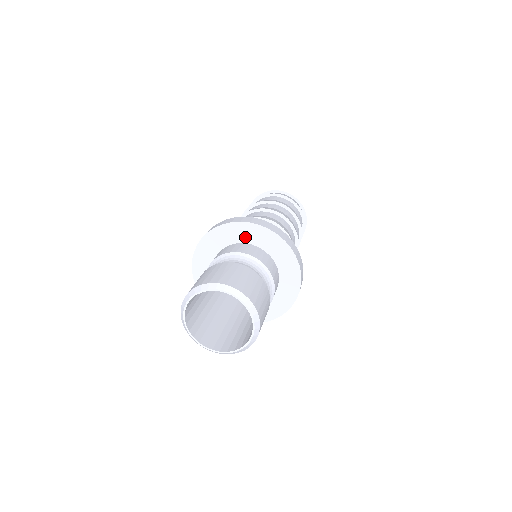
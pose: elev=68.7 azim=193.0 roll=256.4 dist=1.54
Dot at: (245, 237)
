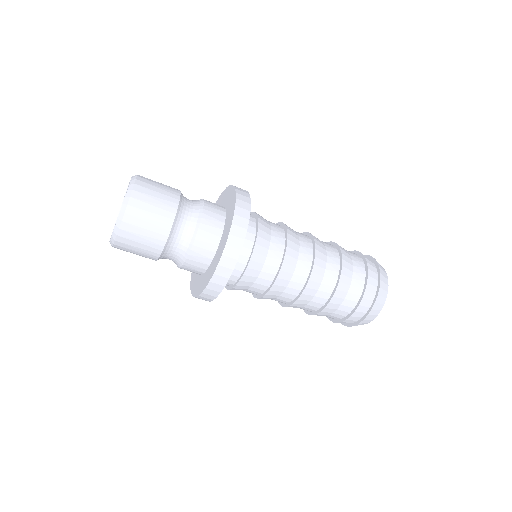
Dot at: (225, 200)
